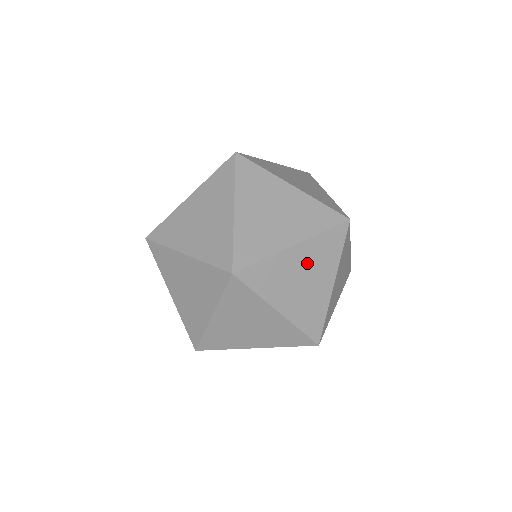
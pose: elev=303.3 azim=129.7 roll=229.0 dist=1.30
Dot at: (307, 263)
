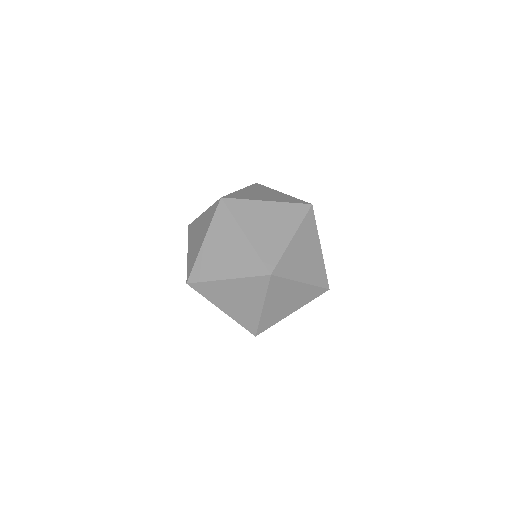
Dot at: (303, 244)
